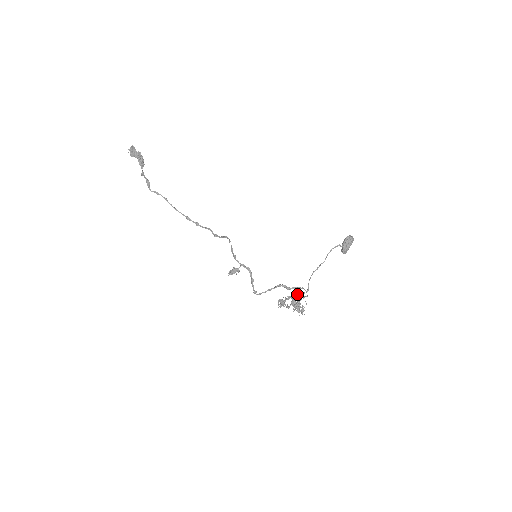
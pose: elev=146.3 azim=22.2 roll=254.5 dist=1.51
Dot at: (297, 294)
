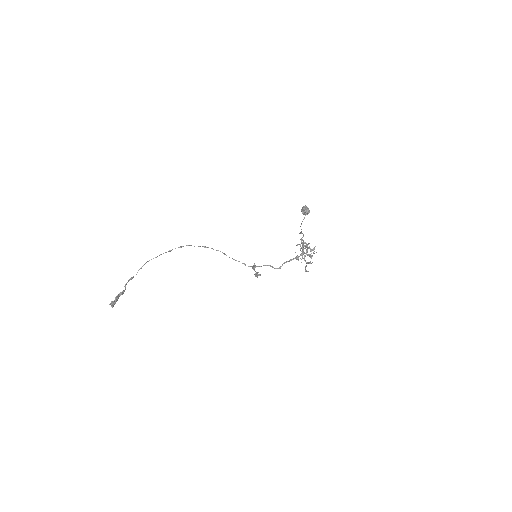
Dot at: occluded
